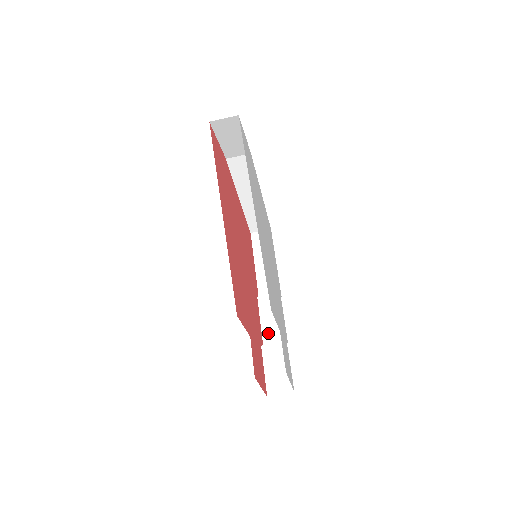
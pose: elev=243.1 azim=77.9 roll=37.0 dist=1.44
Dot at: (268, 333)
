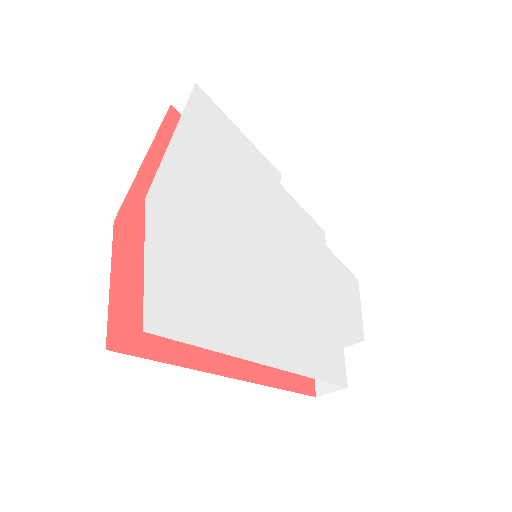
Dot at: occluded
